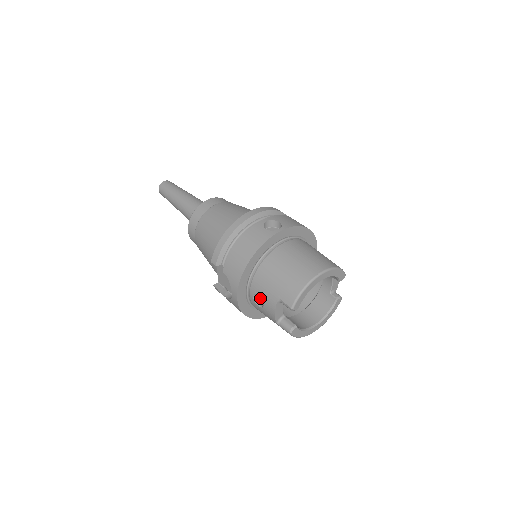
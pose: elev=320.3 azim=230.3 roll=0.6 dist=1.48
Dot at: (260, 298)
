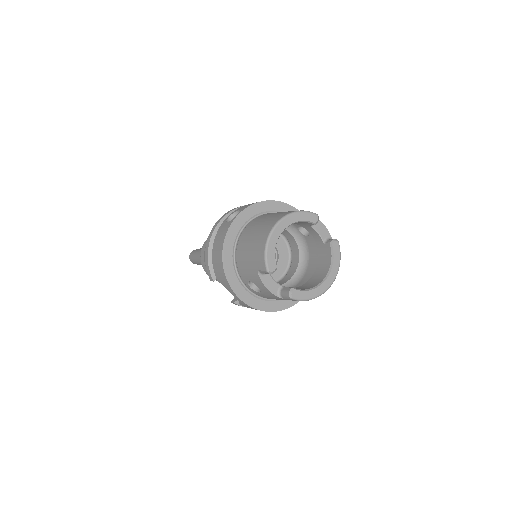
Dot at: occluded
